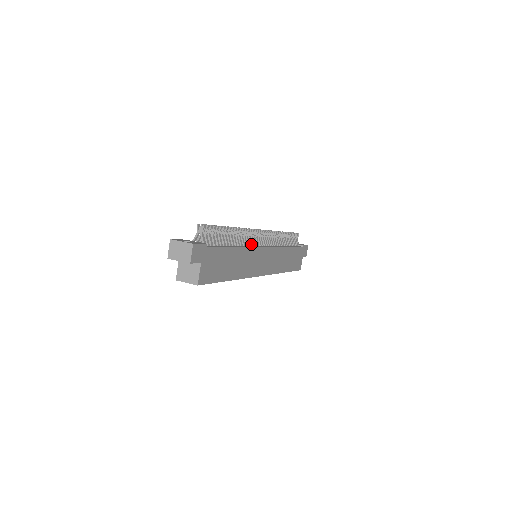
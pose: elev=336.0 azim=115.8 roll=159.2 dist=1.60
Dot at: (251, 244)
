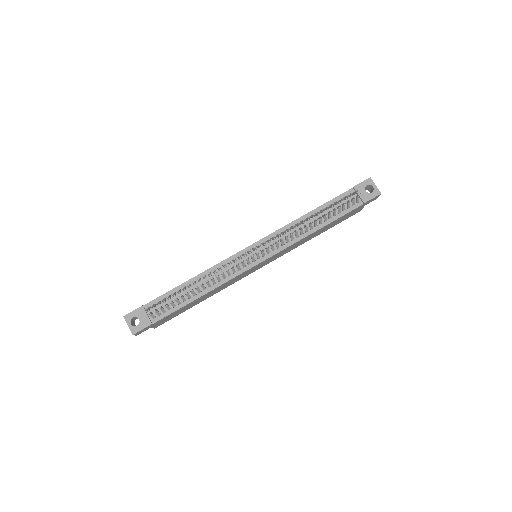
Dot at: (233, 272)
